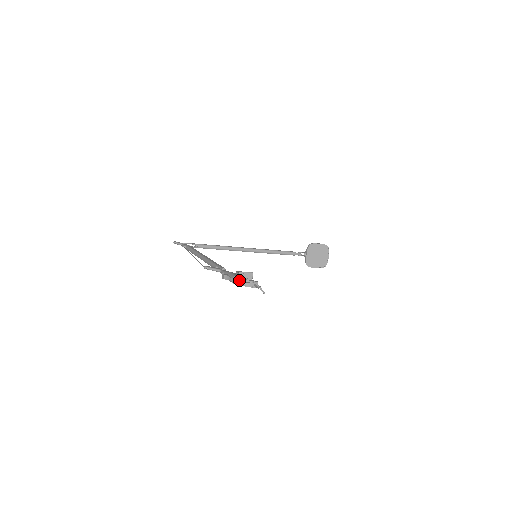
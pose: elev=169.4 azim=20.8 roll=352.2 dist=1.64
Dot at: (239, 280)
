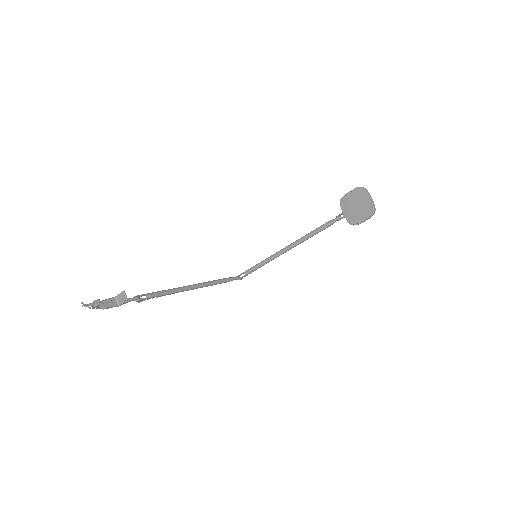
Dot at: occluded
